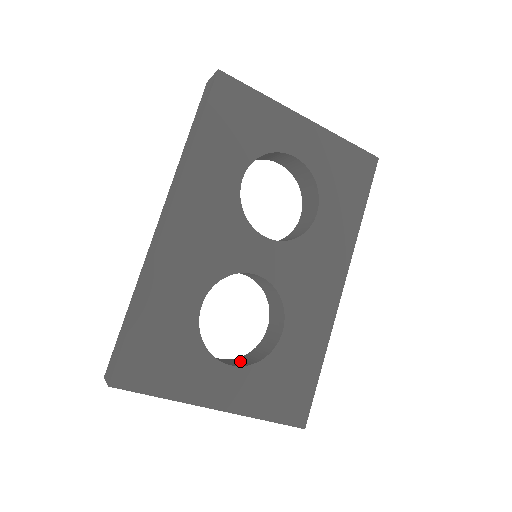
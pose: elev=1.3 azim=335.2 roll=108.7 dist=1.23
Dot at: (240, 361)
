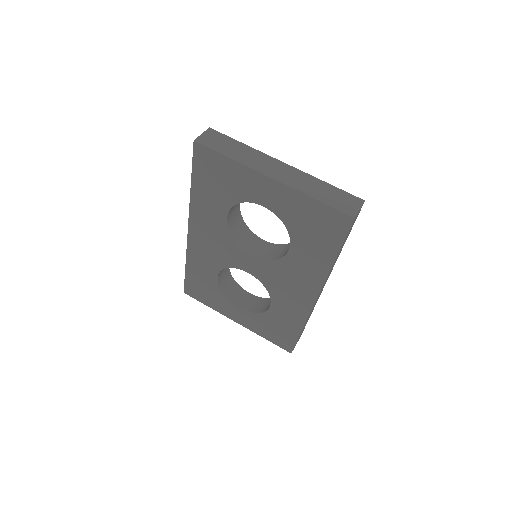
Dot at: (256, 303)
